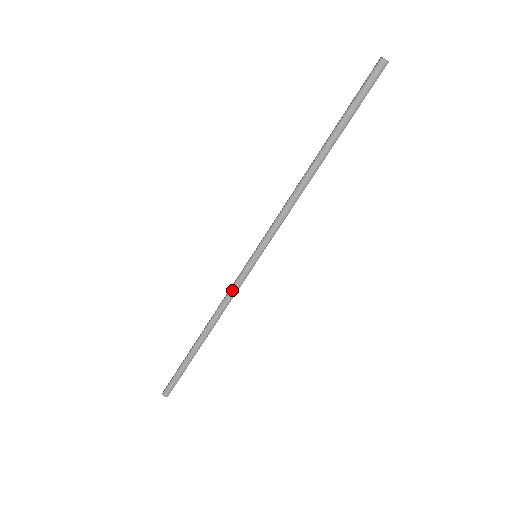
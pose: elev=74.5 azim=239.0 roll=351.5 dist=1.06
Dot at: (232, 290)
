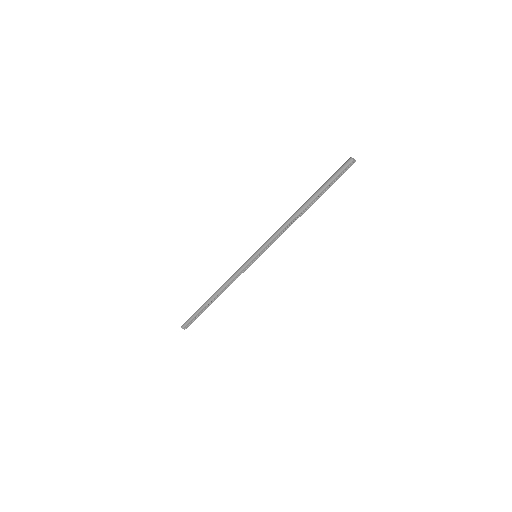
Dot at: (237, 271)
